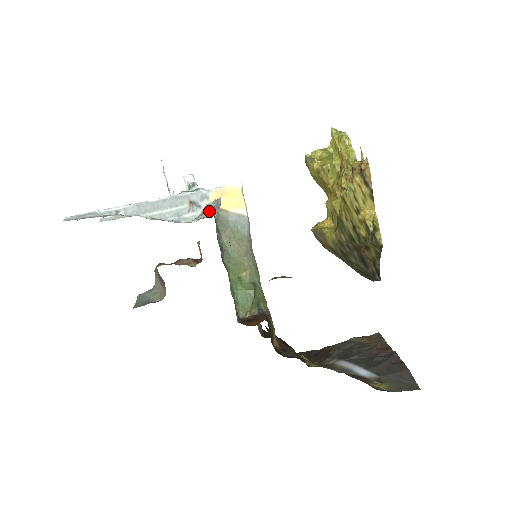
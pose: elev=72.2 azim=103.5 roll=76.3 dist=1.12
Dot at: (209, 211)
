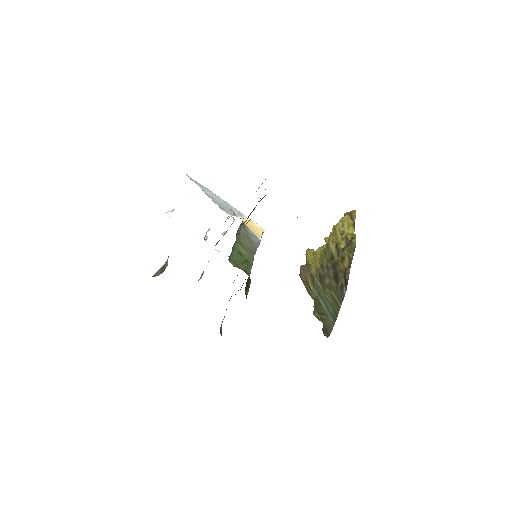
Dot at: occluded
